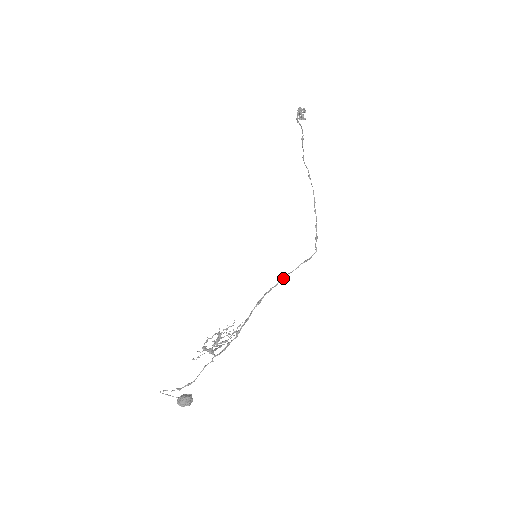
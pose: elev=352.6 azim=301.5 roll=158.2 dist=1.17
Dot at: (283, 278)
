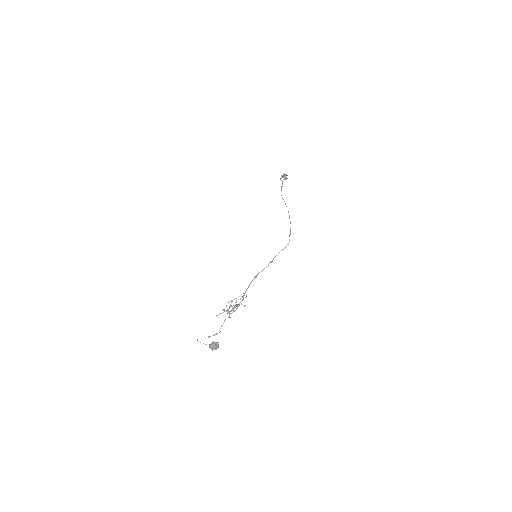
Dot at: (271, 262)
